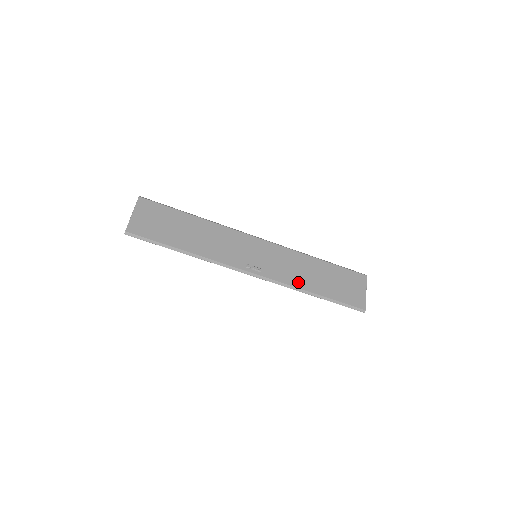
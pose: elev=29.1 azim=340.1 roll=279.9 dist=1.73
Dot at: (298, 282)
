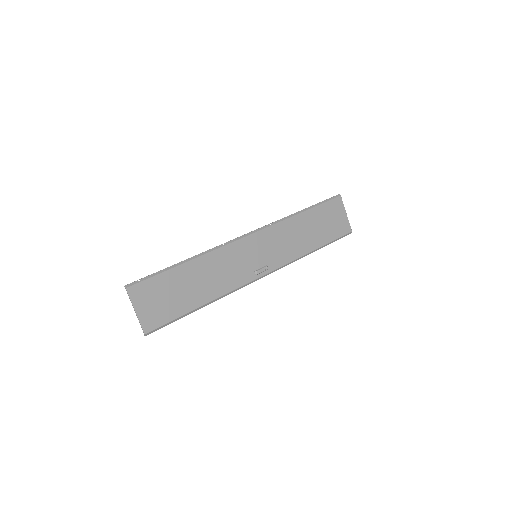
Dot at: (298, 251)
